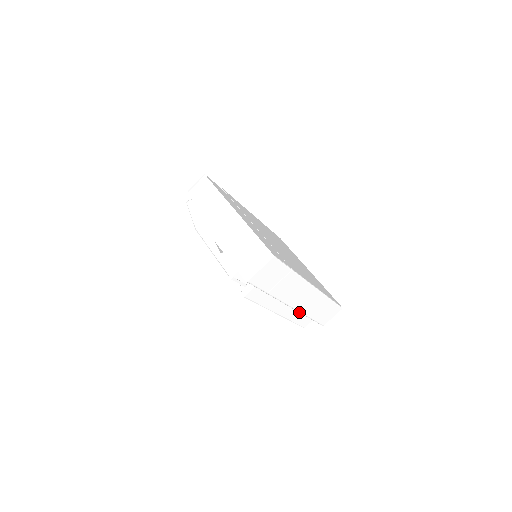
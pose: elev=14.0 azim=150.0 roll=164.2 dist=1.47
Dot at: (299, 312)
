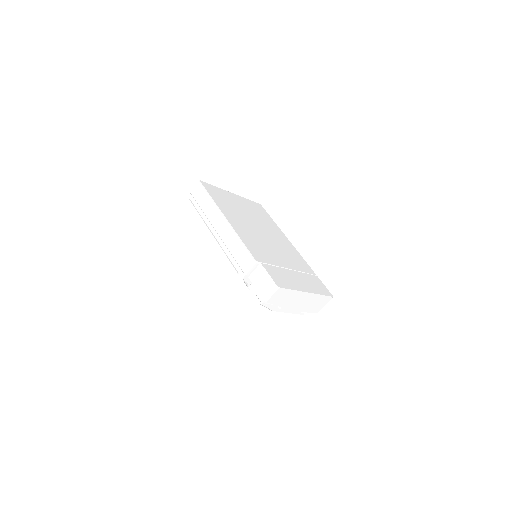
Dot at: occluded
